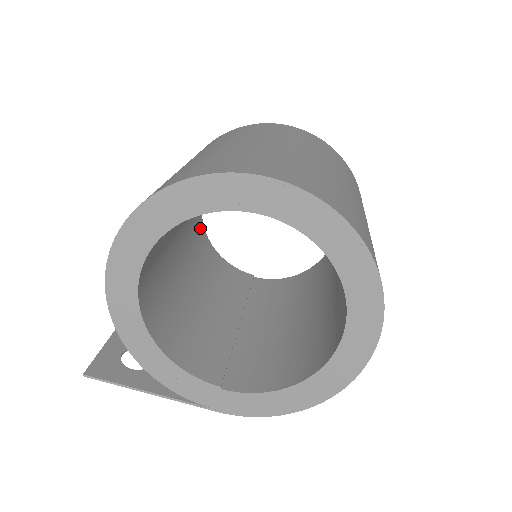
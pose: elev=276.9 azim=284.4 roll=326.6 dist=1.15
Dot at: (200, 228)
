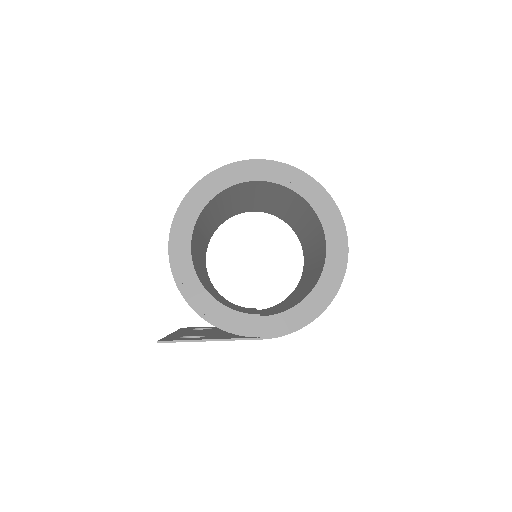
Dot at: occluded
